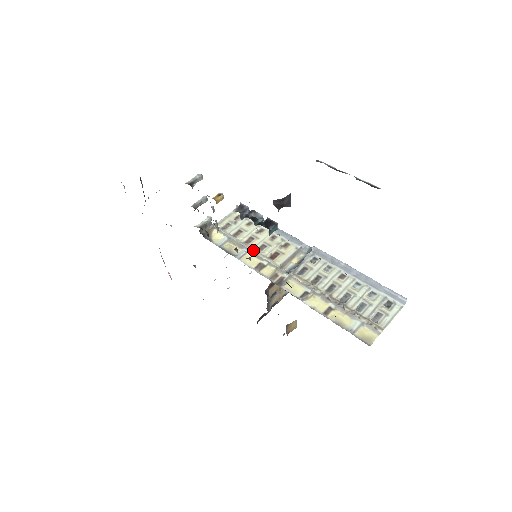
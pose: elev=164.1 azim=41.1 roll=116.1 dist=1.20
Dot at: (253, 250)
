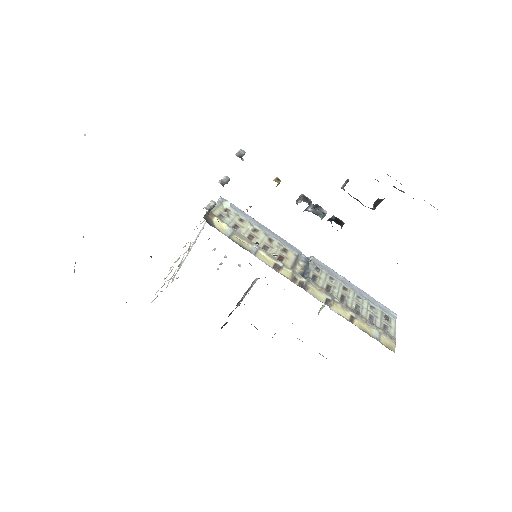
Dot at: (260, 249)
